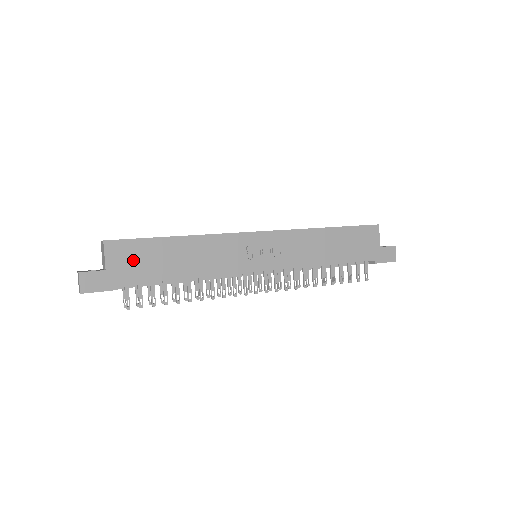
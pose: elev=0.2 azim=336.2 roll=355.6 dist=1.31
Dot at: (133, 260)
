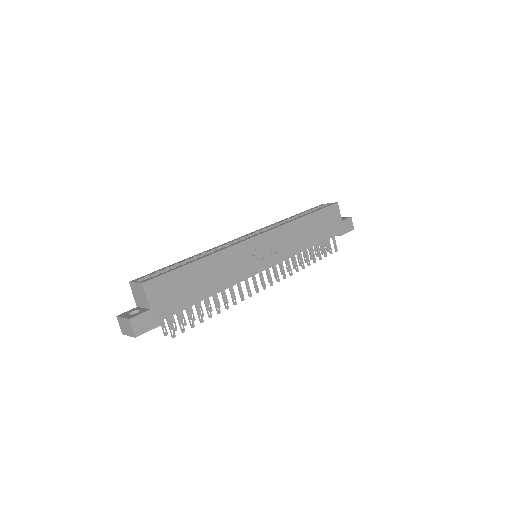
Dot at: (170, 293)
